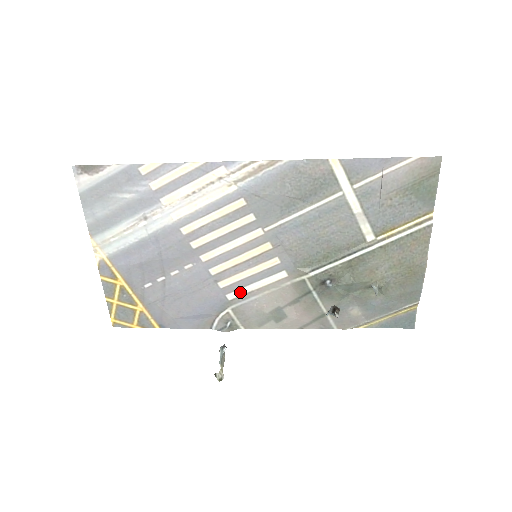
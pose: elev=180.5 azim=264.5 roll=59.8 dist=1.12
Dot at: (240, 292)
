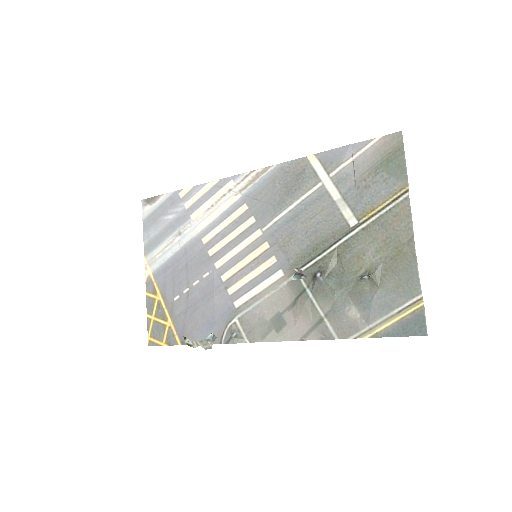
Dot at: (245, 298)
